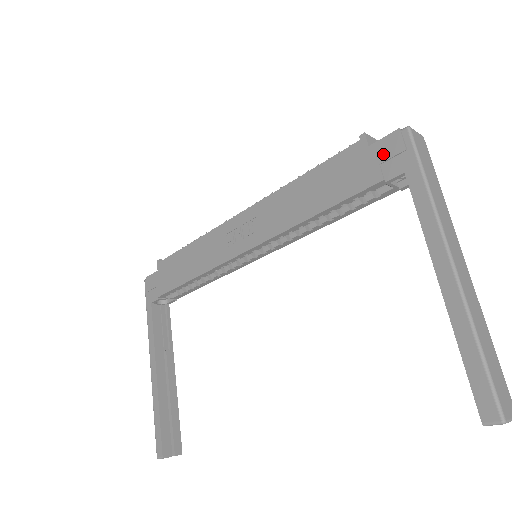
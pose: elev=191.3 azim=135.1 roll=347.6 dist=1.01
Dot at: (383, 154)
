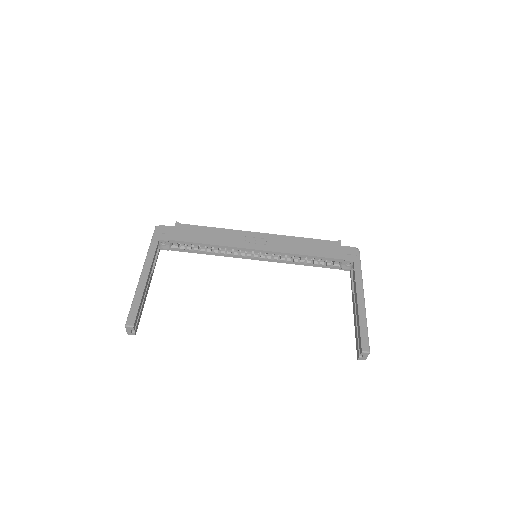
Dot at: (347, 251)
